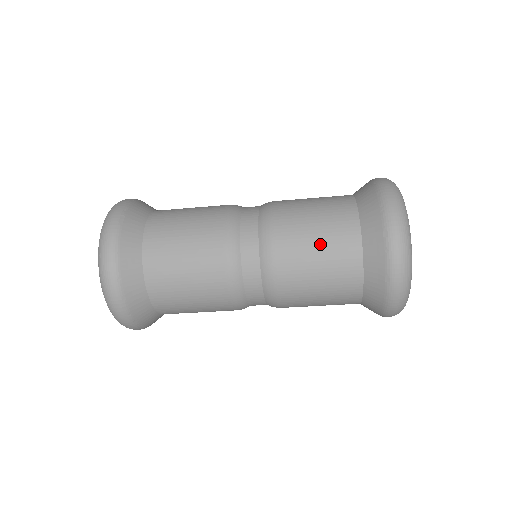
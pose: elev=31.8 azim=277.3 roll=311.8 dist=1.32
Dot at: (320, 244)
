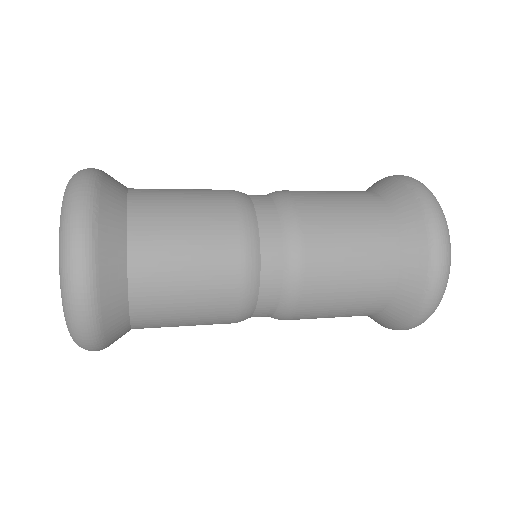
Dot at: (355, 274)
